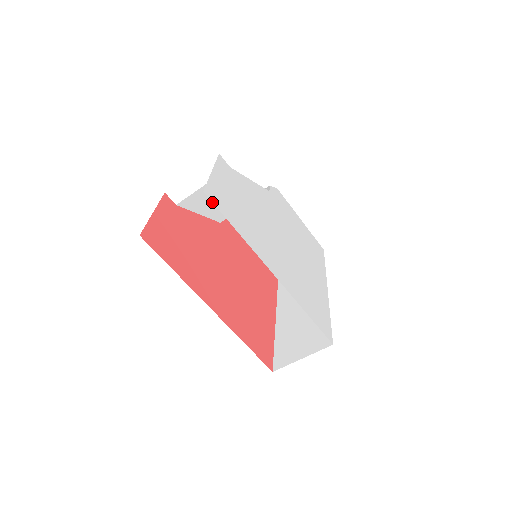
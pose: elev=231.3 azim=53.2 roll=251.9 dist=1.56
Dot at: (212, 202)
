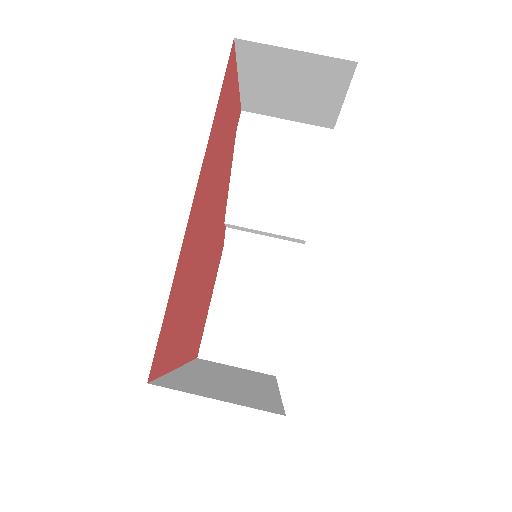
Dot at: (259, 179)
